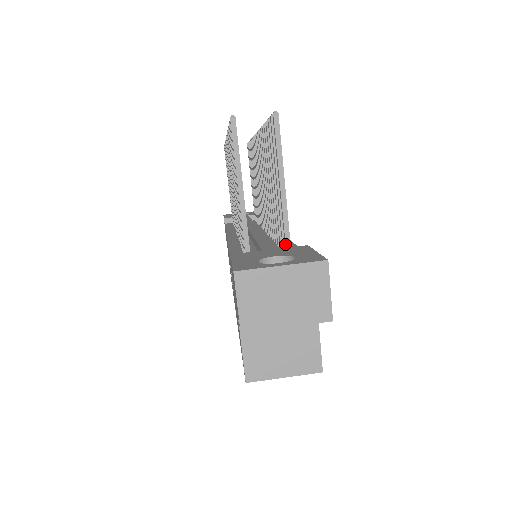
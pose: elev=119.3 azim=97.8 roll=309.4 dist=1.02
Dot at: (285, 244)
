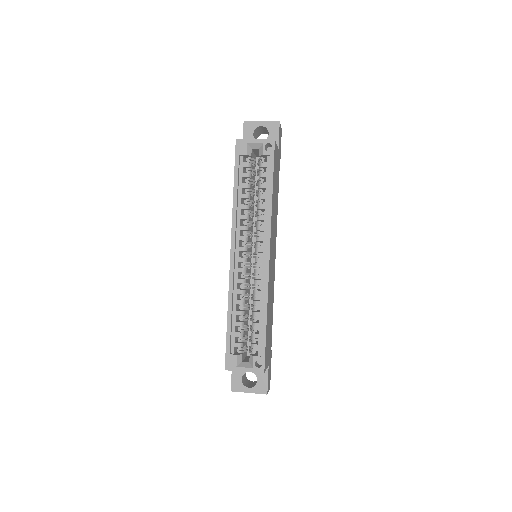
Dot at: occluded
